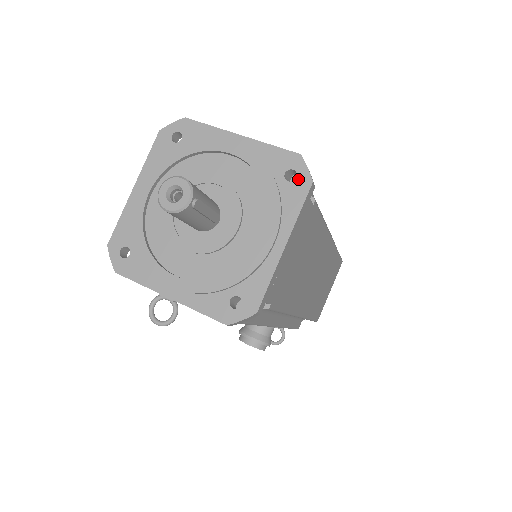
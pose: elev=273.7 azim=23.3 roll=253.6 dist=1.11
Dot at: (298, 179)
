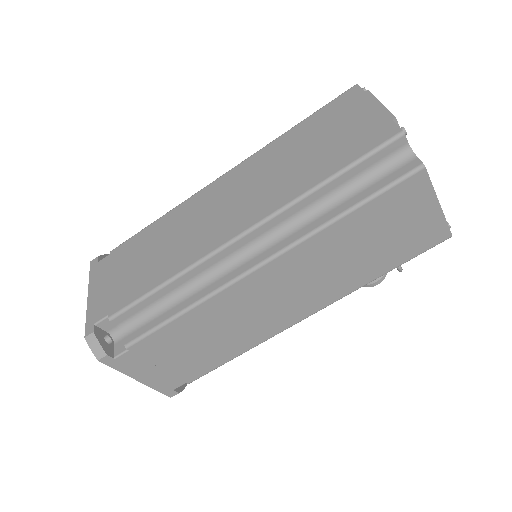
Dot at: occluded
